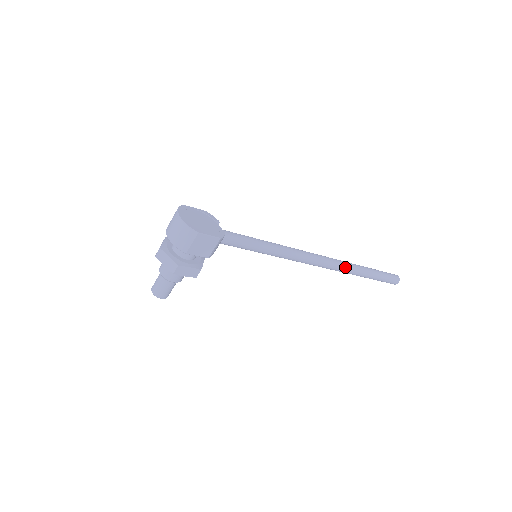
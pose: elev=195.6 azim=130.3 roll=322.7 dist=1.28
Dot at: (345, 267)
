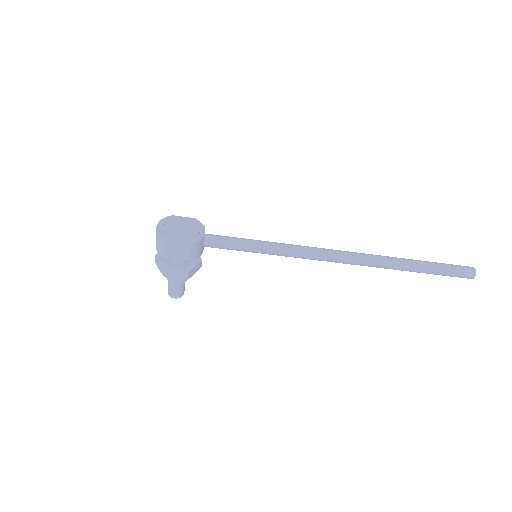
Dot at: (375, 262)
